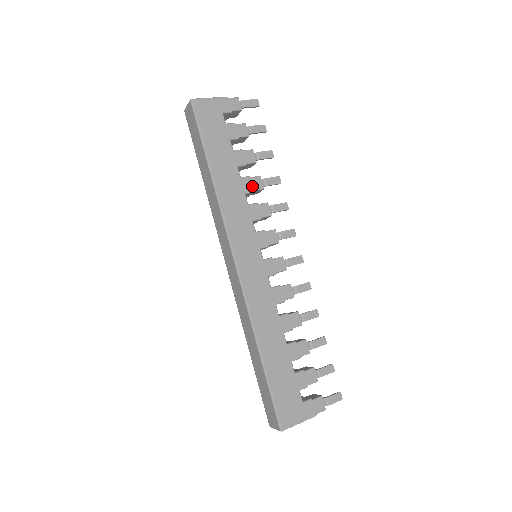
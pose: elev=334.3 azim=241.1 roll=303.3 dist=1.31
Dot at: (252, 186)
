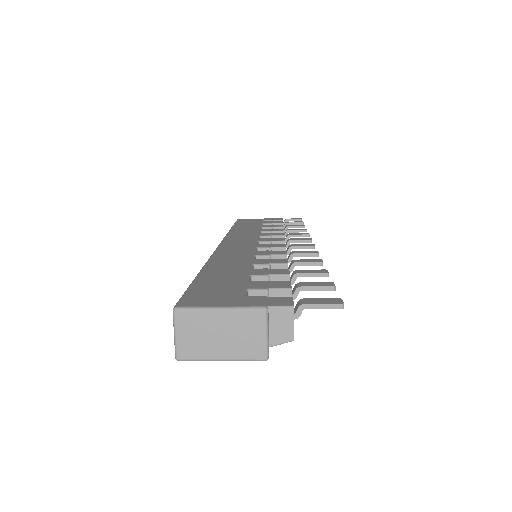
Dot at: (271, 230)
